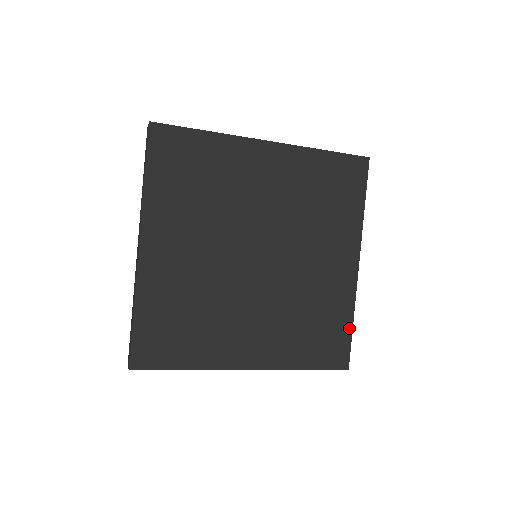
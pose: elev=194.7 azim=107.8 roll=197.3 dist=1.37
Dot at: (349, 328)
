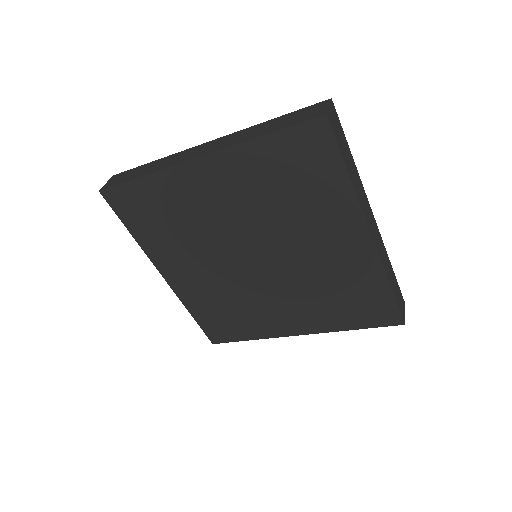
Dot at: (388, 293)
